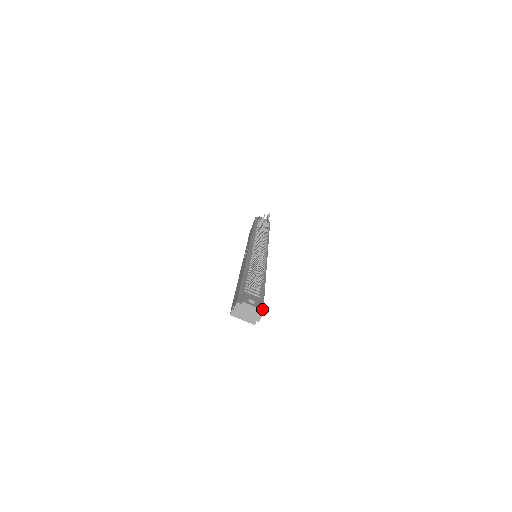
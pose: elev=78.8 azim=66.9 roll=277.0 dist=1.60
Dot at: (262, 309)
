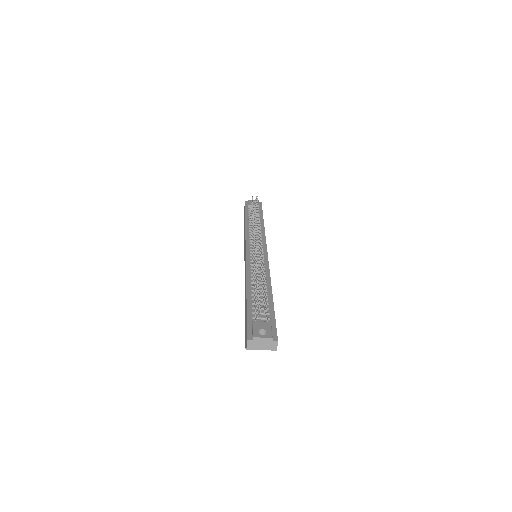
Dot at: (276, 336)
